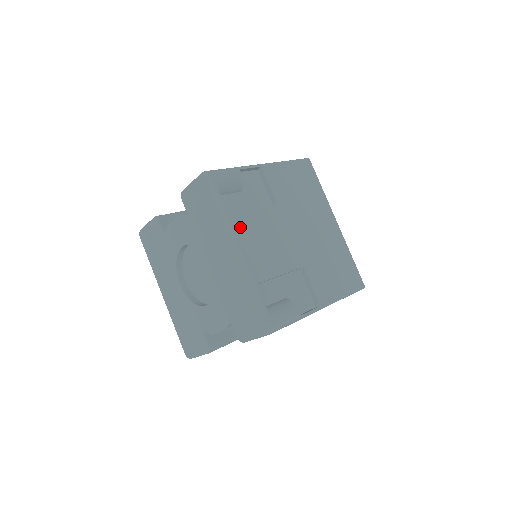
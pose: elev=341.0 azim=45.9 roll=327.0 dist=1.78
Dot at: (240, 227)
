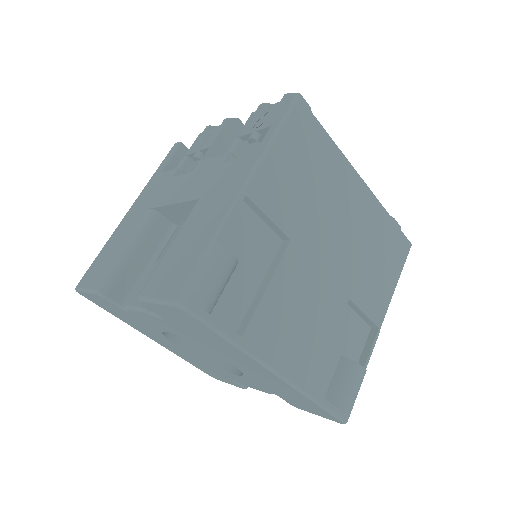
Dot at: (264, 335)
